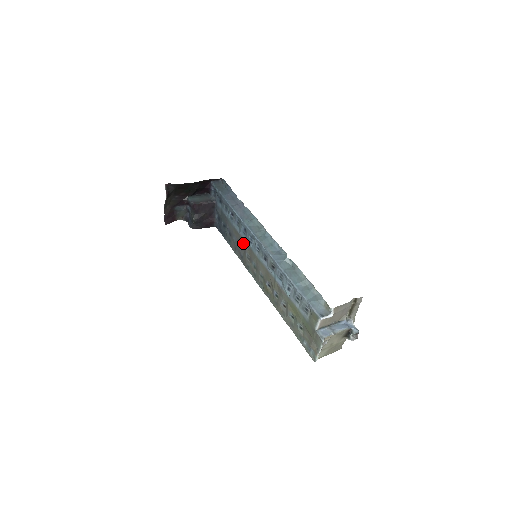
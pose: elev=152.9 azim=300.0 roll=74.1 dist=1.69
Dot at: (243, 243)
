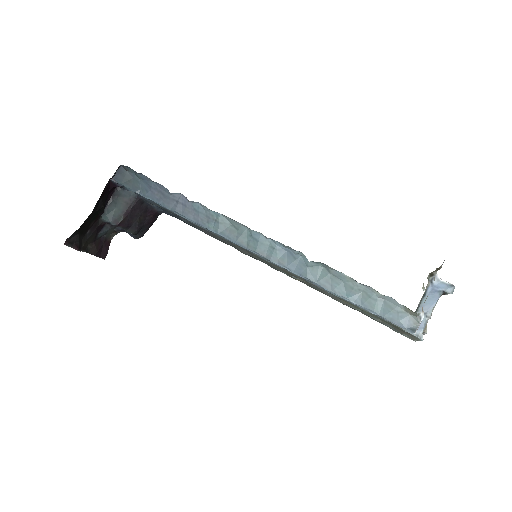
Dot at: occluded
